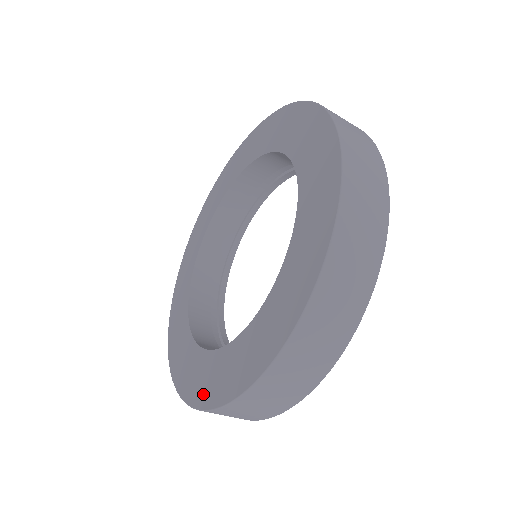
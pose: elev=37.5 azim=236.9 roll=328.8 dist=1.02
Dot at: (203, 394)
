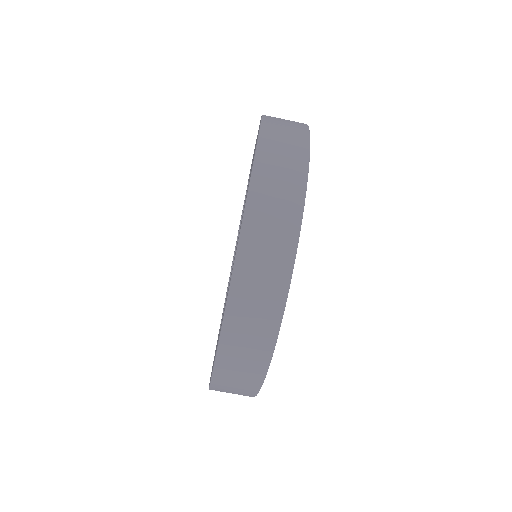
Dot at: occluded
